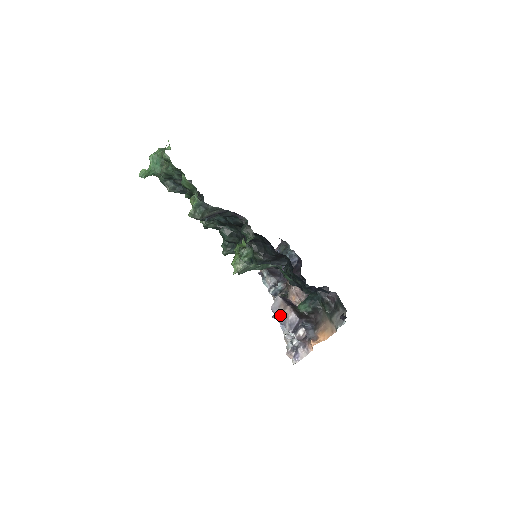
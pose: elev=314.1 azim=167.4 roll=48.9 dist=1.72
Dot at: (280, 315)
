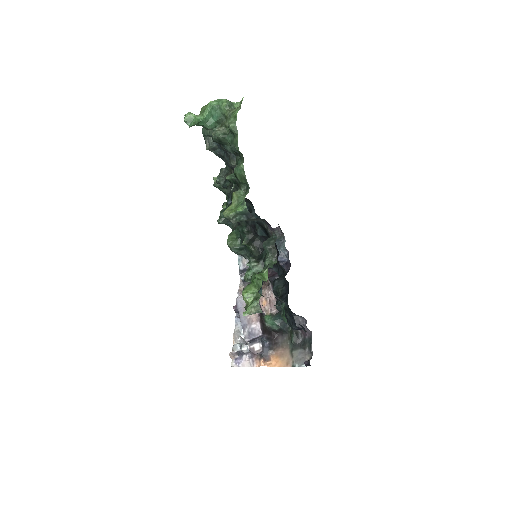
Dot at: occluded
